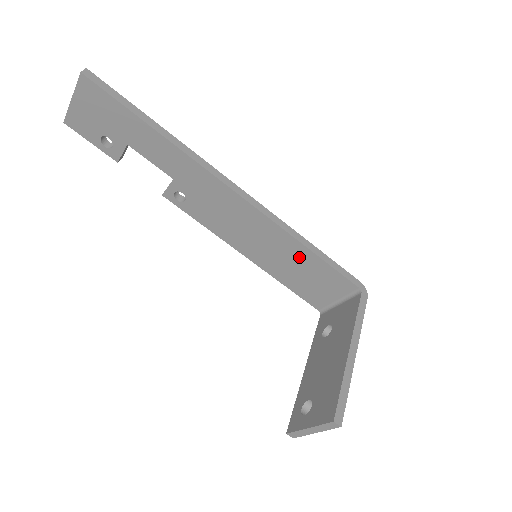
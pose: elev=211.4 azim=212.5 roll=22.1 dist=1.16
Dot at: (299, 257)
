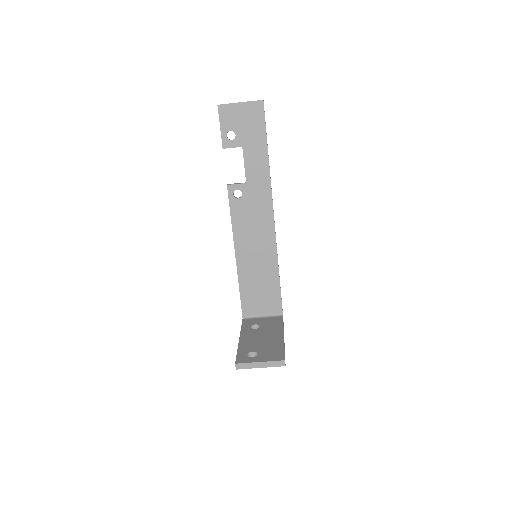
Dot at: (268, 274)
